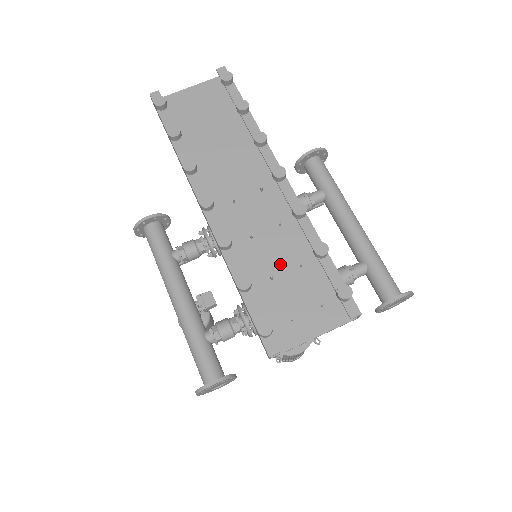
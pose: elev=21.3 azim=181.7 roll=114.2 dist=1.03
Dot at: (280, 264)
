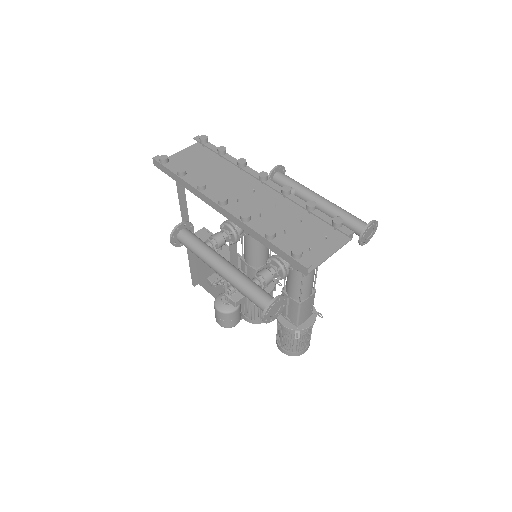
Dot at: (286, 225)
